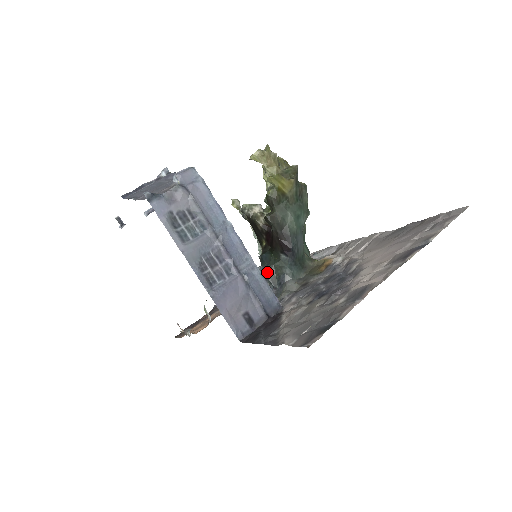
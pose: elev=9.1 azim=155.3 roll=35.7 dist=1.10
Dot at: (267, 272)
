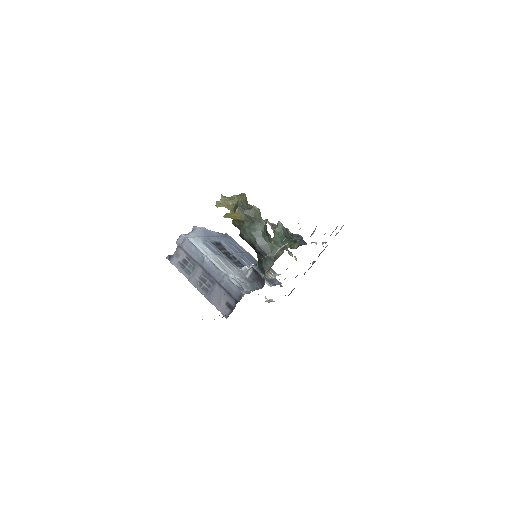
Dot at: (258, 266)
